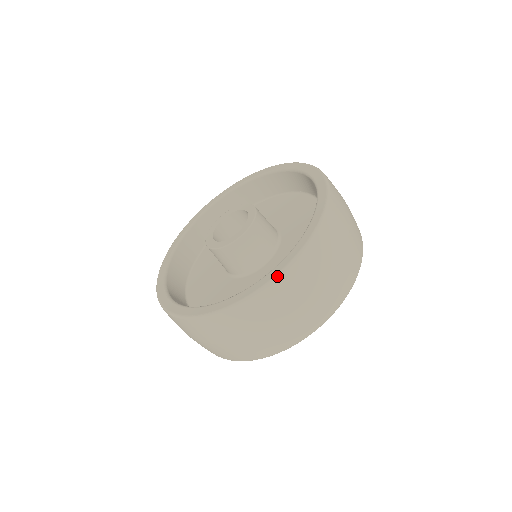
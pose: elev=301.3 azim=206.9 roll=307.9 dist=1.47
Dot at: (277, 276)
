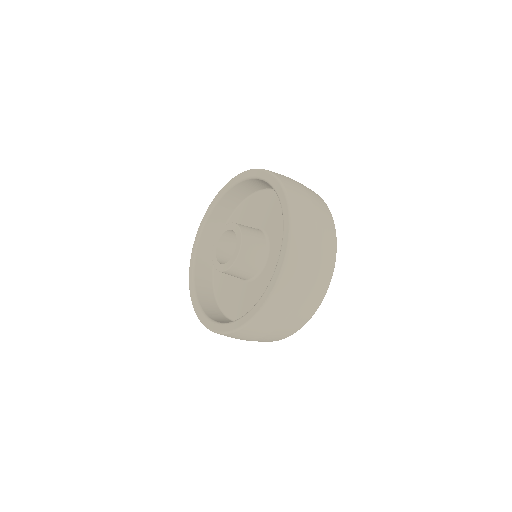
Dot at: (289, 239)
